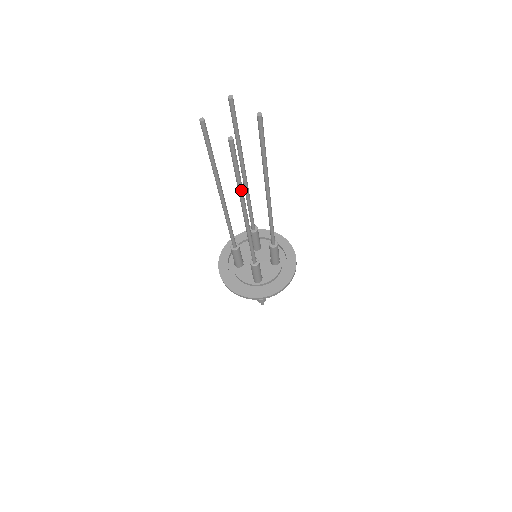
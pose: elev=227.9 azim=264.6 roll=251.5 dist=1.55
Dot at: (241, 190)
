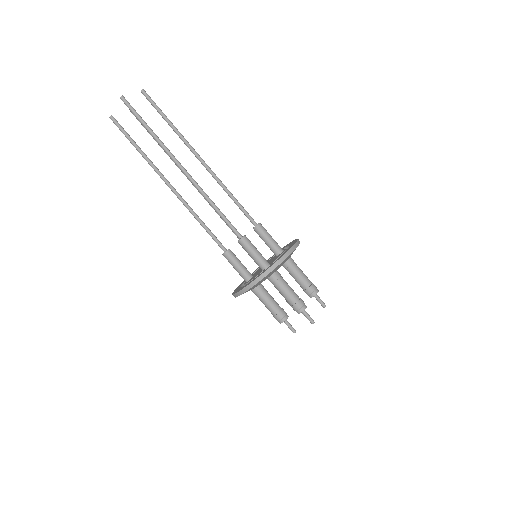
Dot at: (160, 141)
